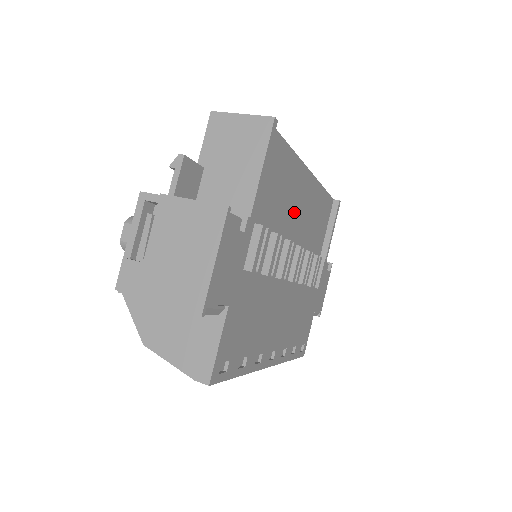
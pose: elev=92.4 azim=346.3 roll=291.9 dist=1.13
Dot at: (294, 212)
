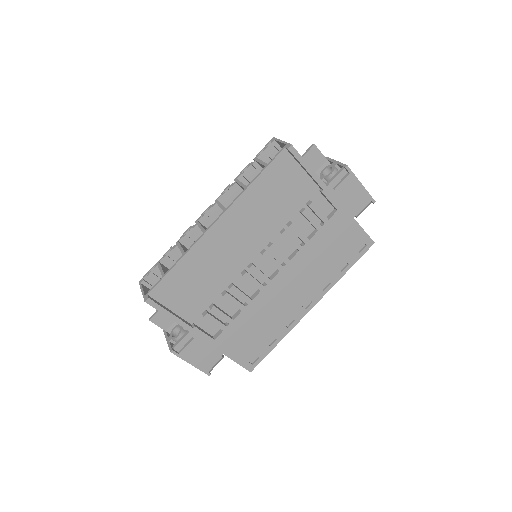
Dot at: (233, 252)
